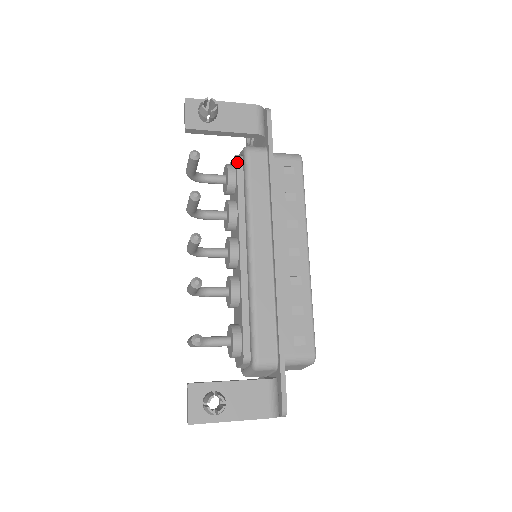
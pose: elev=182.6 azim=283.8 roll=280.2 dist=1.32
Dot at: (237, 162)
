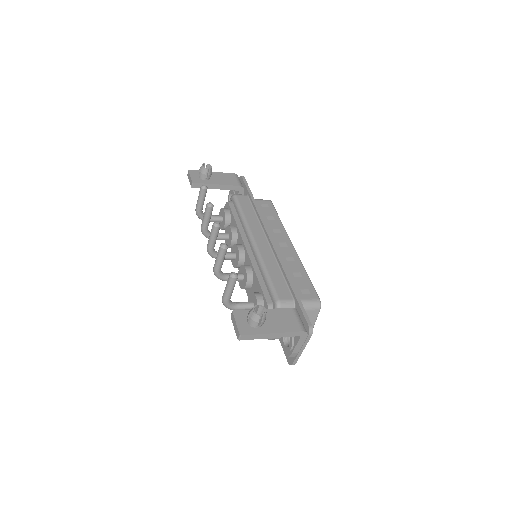
Dot at: (229, 204)
